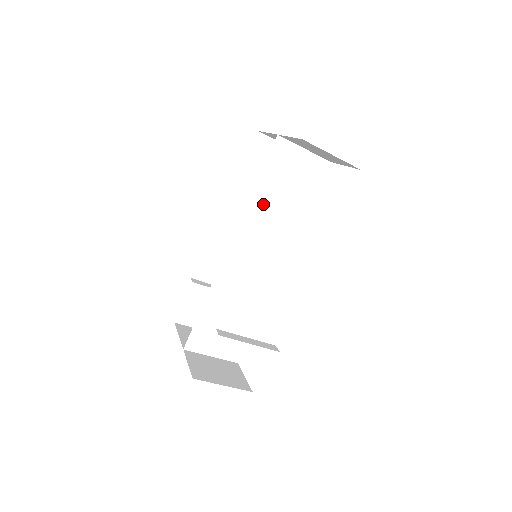
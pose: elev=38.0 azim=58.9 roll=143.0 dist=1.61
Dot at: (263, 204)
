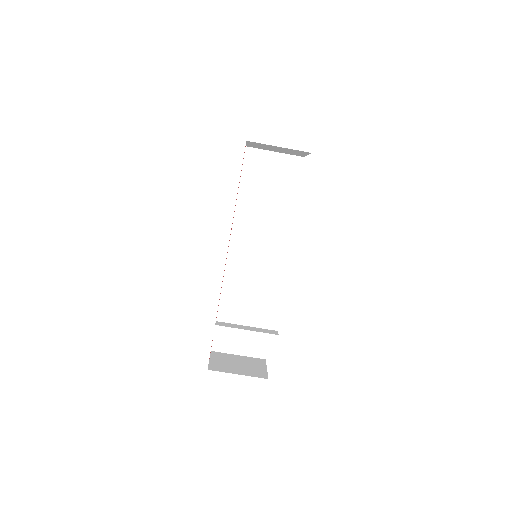
Dot at: (249, 208)
